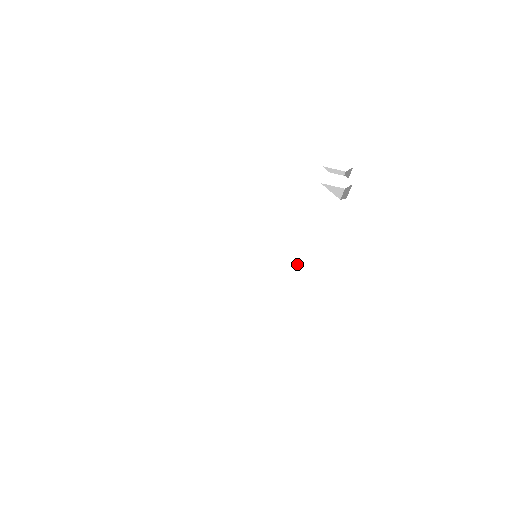
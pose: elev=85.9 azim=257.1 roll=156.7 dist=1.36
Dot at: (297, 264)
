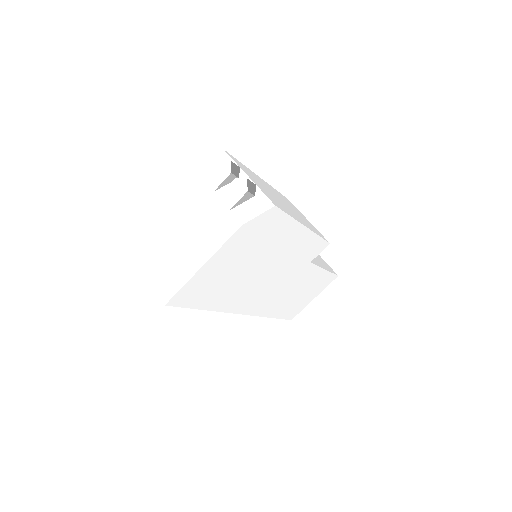
Dot at: (286, 245)
